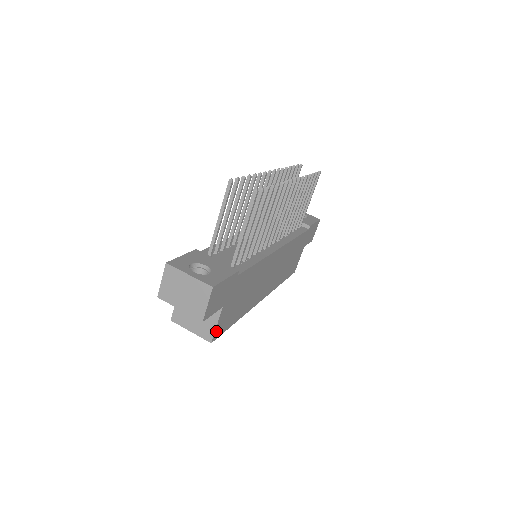
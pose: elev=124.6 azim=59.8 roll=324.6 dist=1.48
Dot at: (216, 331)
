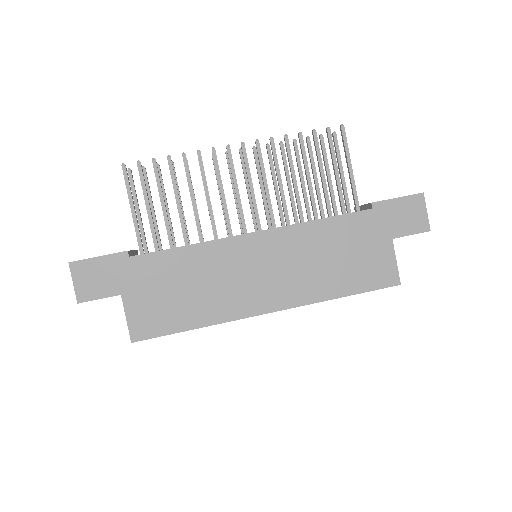
Dot at: (133, 328)
